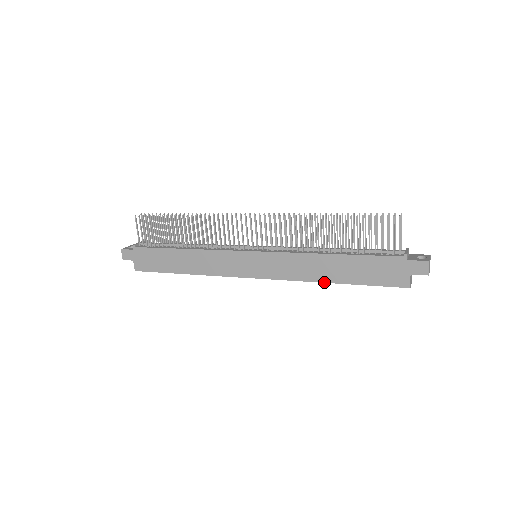
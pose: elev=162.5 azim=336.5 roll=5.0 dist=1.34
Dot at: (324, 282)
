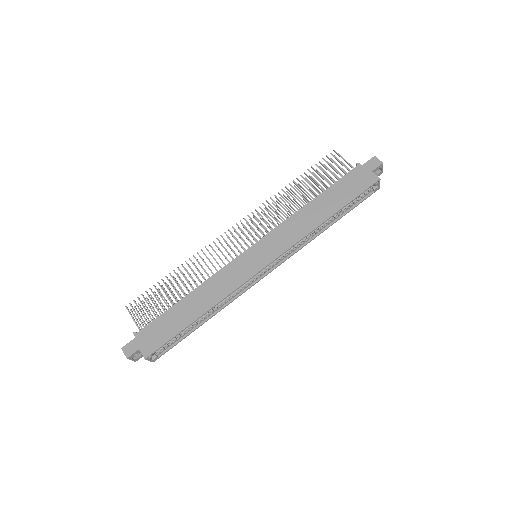
Dot at: (322, 223)
